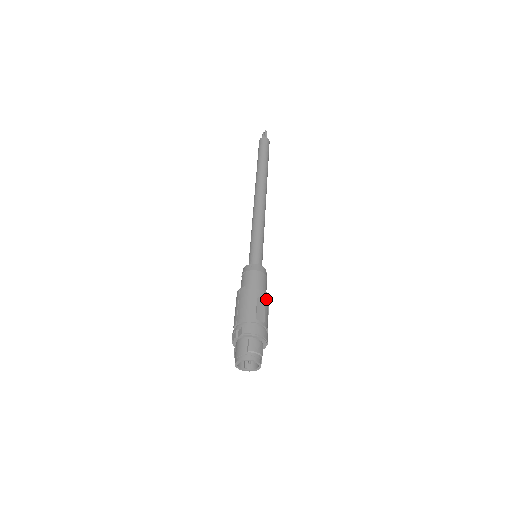
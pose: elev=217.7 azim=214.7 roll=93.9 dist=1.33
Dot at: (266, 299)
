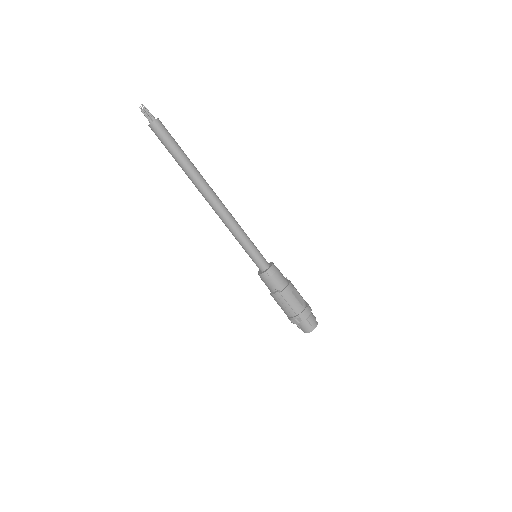
Dot at: (292, 285)
